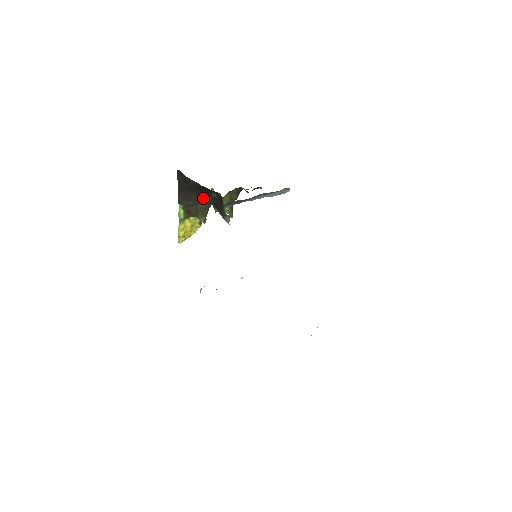
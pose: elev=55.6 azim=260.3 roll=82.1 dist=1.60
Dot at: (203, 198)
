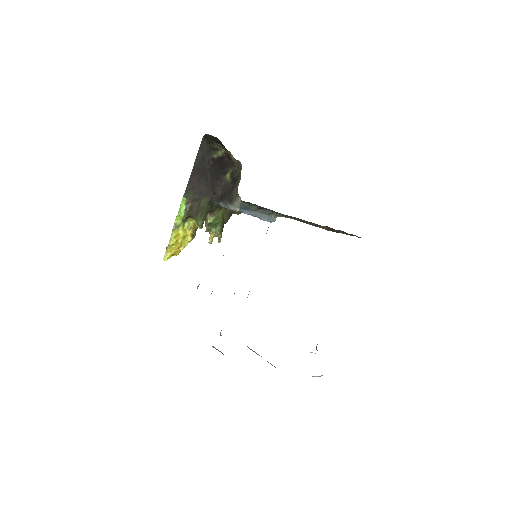
Dot at: (210, 190)
